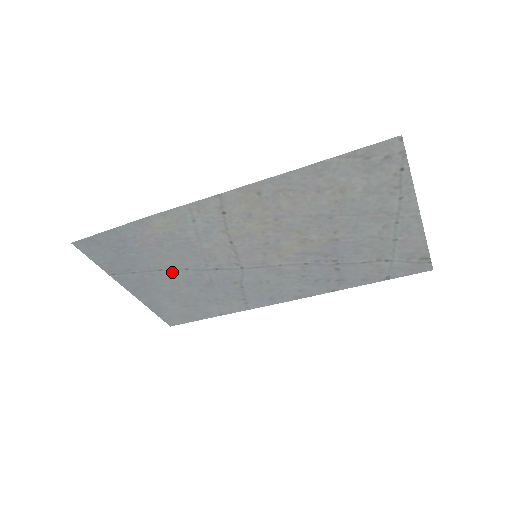
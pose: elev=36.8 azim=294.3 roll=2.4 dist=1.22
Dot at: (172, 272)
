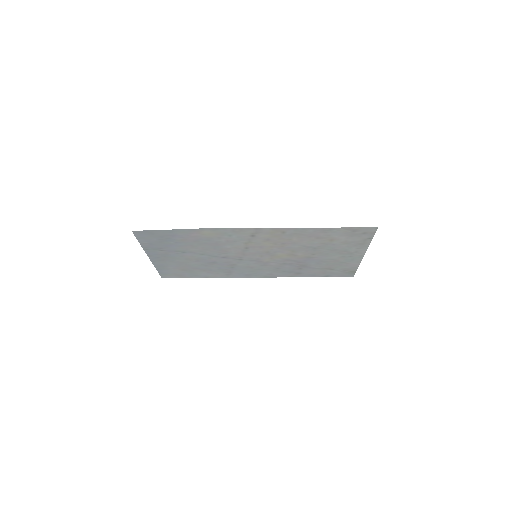
Dot at: (191, 254)
